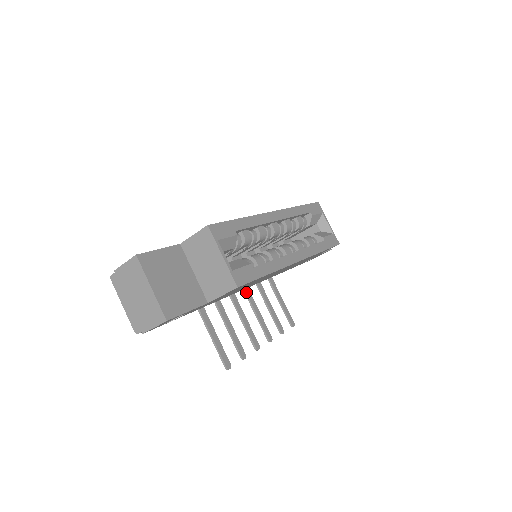
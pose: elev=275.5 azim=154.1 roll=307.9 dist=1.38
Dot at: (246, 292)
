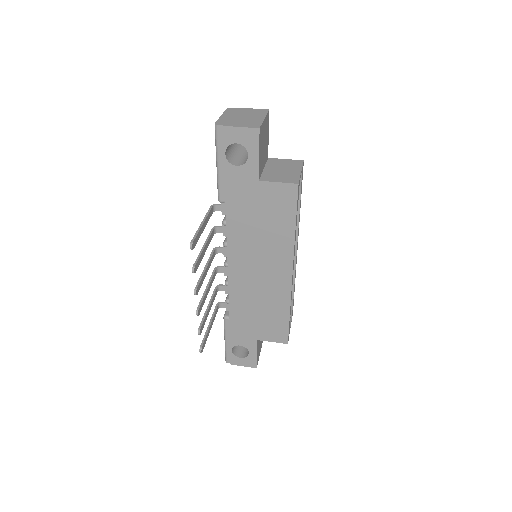
Dot at: (214, 274)
